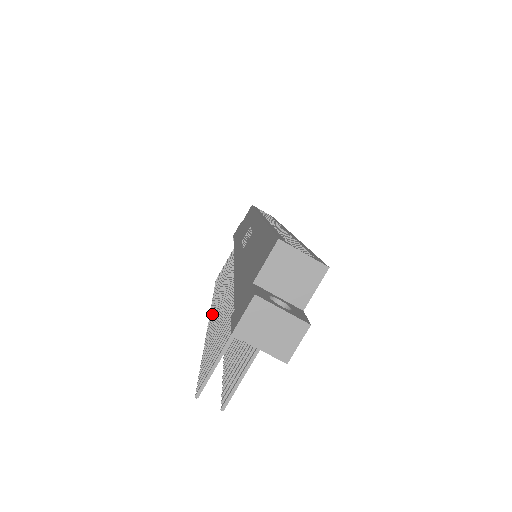
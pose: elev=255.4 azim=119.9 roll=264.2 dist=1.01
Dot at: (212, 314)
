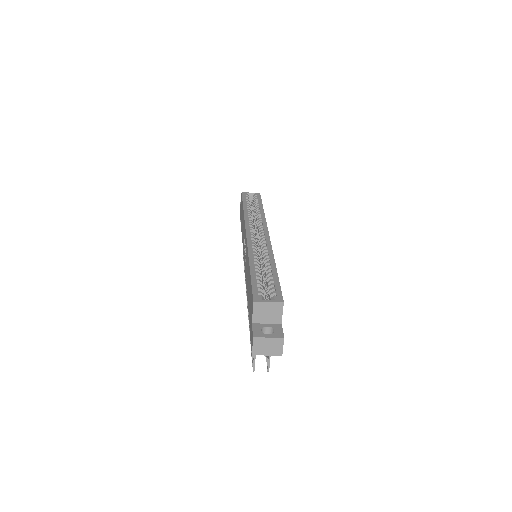
Dot at: occluded
